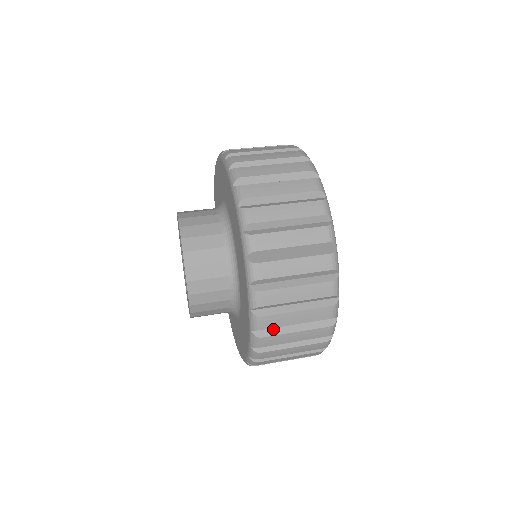
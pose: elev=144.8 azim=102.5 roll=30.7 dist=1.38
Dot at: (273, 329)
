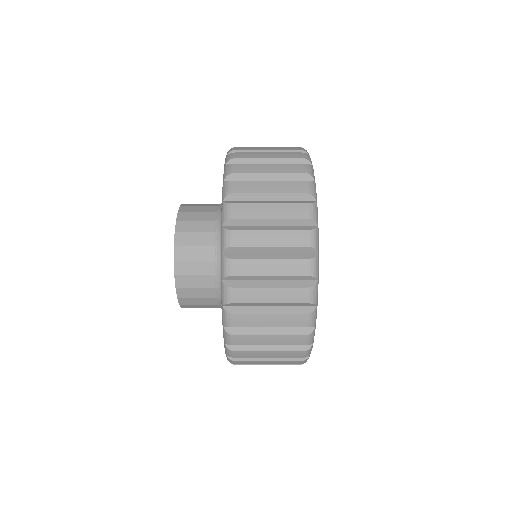
Dot at: (245, 281)
